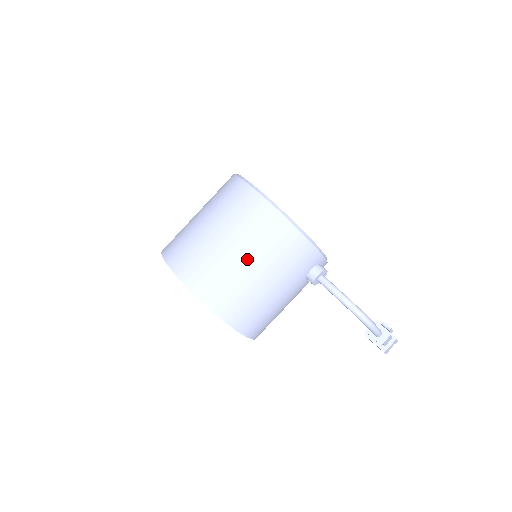
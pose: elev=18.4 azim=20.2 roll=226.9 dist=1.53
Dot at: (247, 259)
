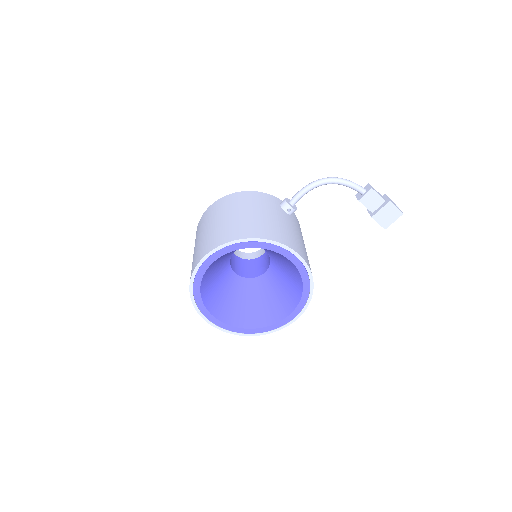
Dot at: (231, 214)
